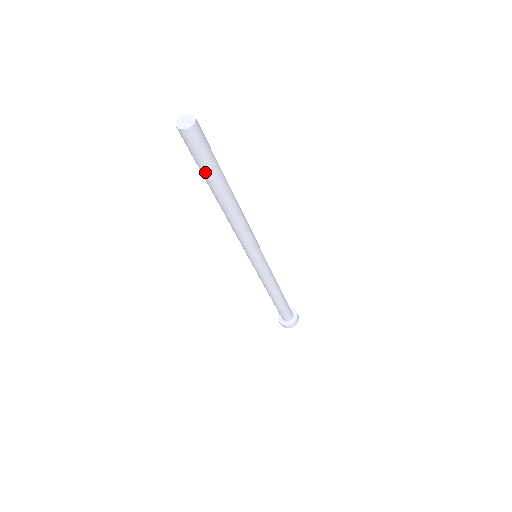
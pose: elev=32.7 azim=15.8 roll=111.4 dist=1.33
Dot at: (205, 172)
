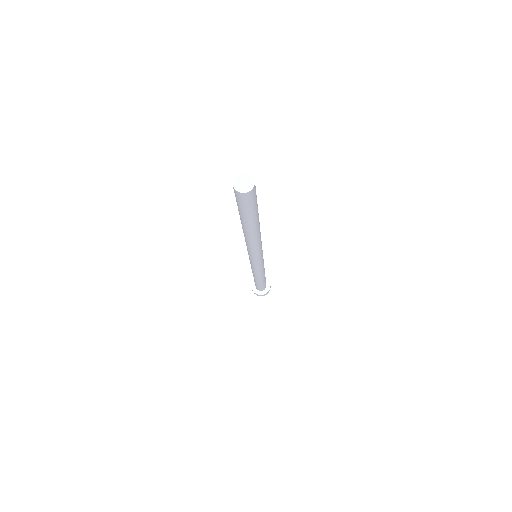
Dot at: (239, 212)
